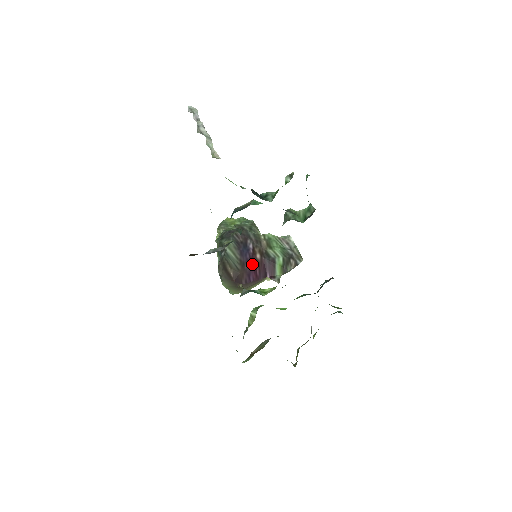
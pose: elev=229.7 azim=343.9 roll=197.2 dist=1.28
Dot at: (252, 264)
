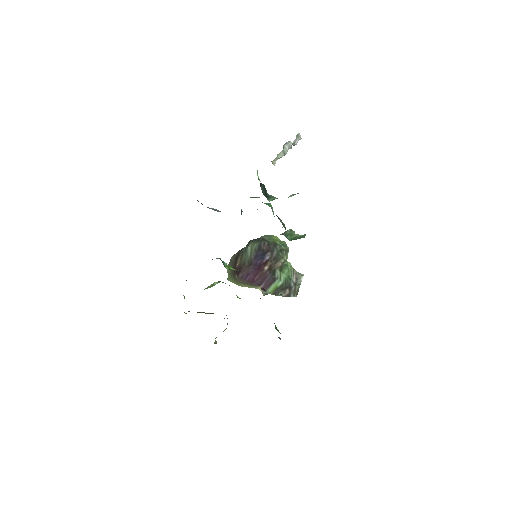
Dot at: (257, 269)
